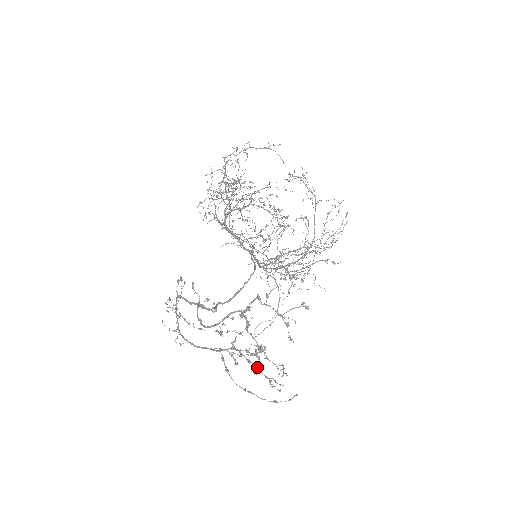
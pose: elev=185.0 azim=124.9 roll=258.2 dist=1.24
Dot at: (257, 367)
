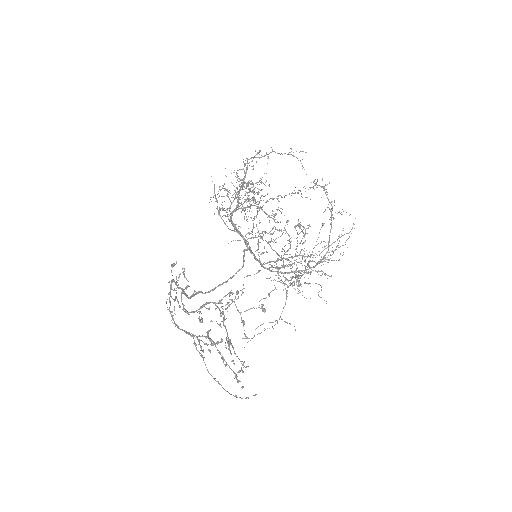
Dot at: (224, 359)
